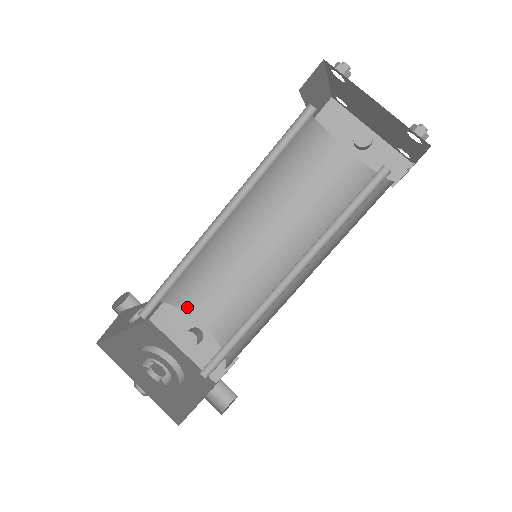
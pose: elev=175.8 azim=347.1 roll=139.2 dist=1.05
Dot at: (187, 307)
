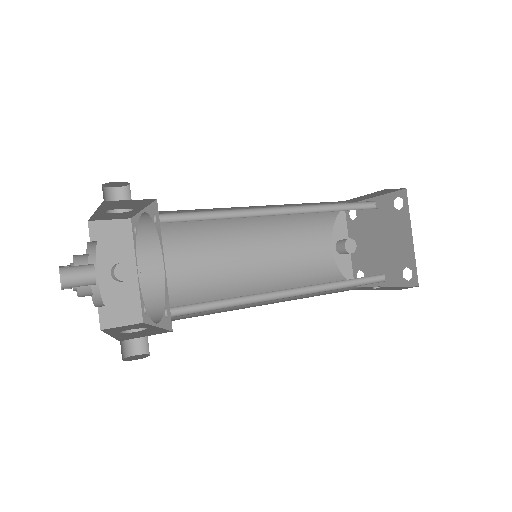
Dot at: (142, 243)
